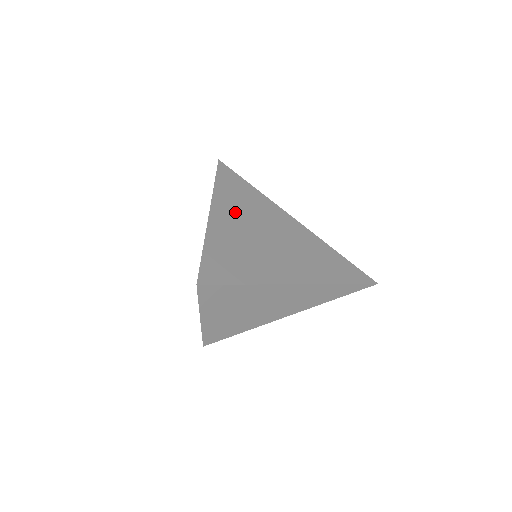
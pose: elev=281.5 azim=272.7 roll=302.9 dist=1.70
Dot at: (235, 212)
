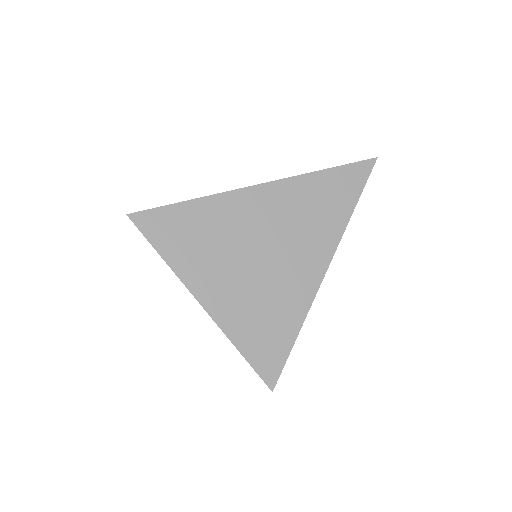
Dot at: (212, 267)
